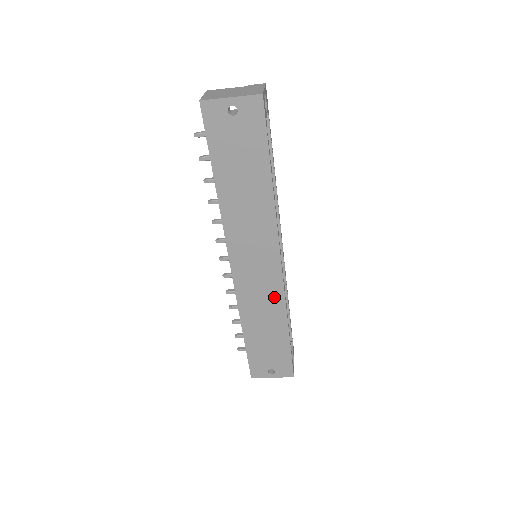
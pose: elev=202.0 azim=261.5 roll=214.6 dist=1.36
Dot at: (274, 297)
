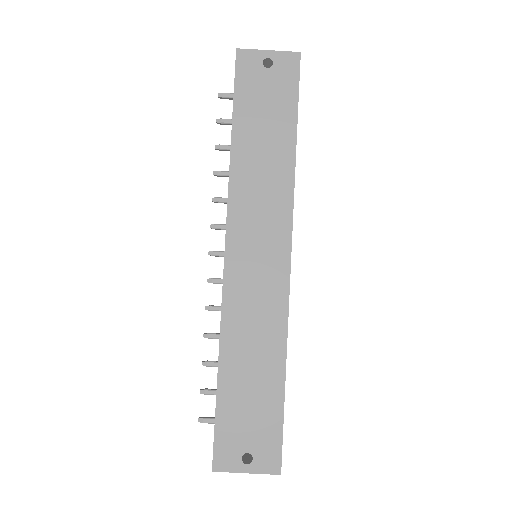
Dot at: (274, 309)
